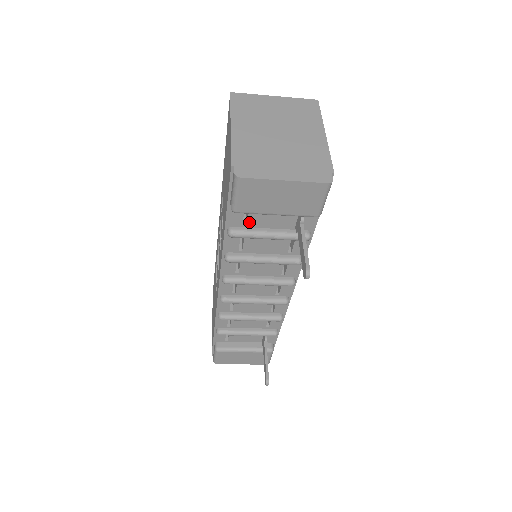
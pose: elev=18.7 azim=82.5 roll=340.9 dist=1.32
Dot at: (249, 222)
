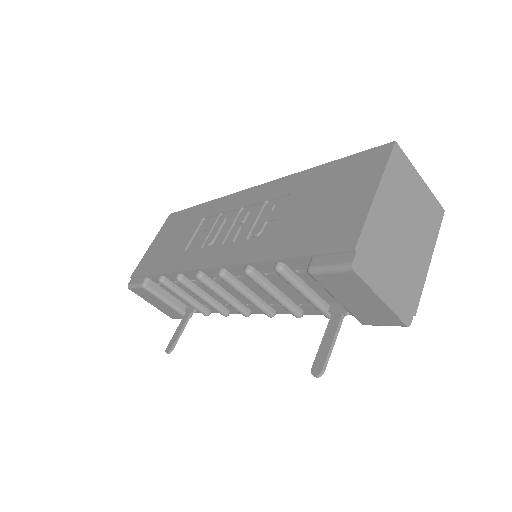
Dot at: (303, 274)
